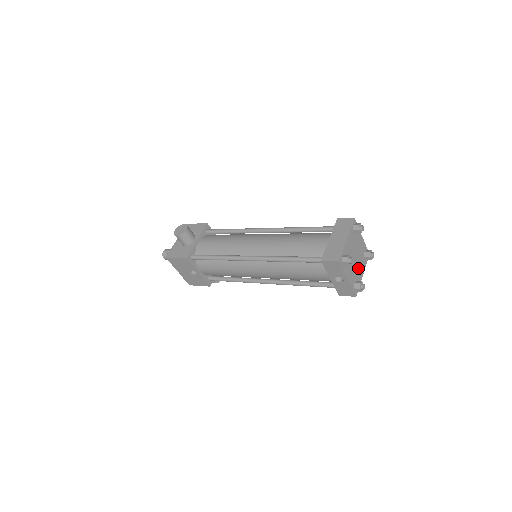
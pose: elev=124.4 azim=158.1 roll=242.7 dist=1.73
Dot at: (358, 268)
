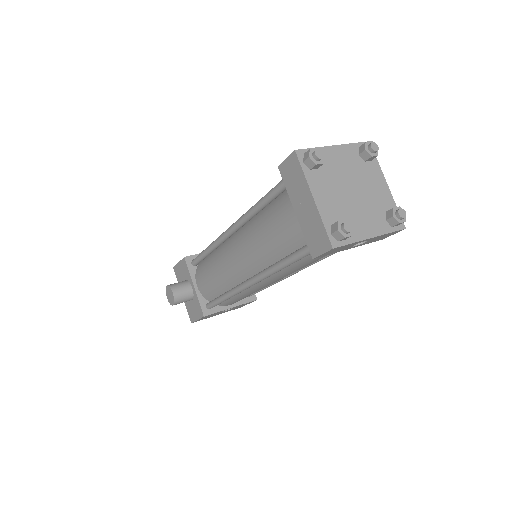
Dot at: (371, 192)
